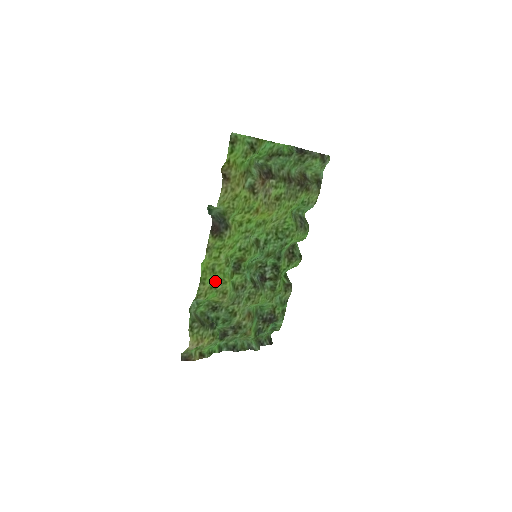
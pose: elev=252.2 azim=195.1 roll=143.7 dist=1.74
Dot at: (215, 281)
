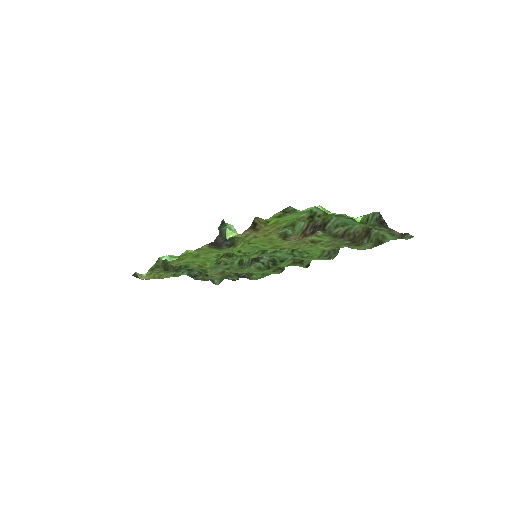
Dot at: (195, 260)
